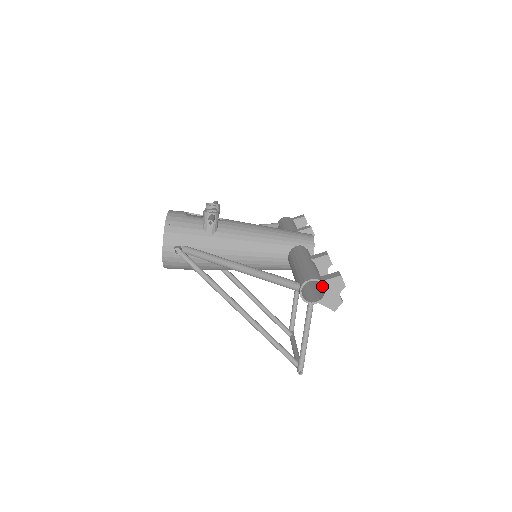
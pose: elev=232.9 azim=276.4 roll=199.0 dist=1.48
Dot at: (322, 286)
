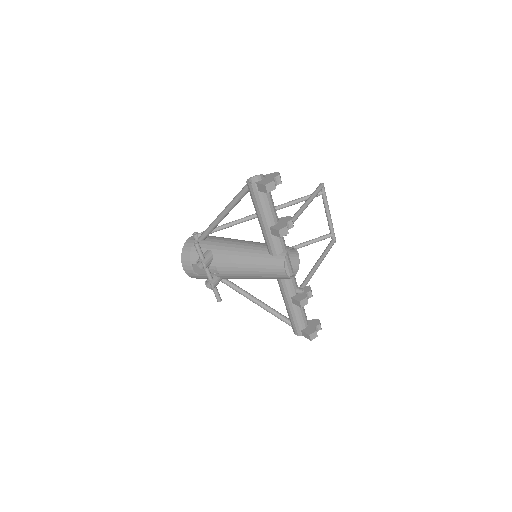
Dot at: (306, 325)
